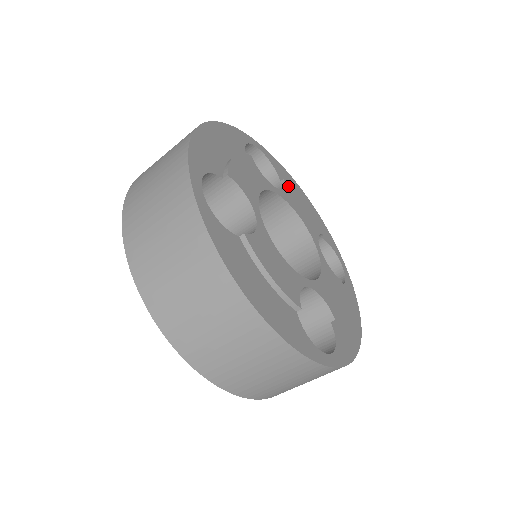
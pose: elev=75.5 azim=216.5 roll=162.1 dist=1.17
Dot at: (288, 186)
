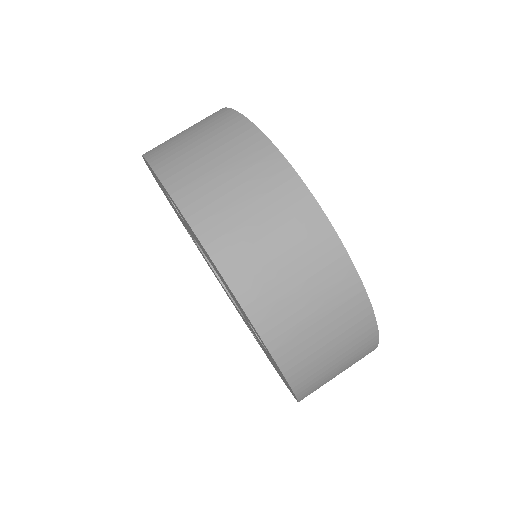
Dot at: occluded
